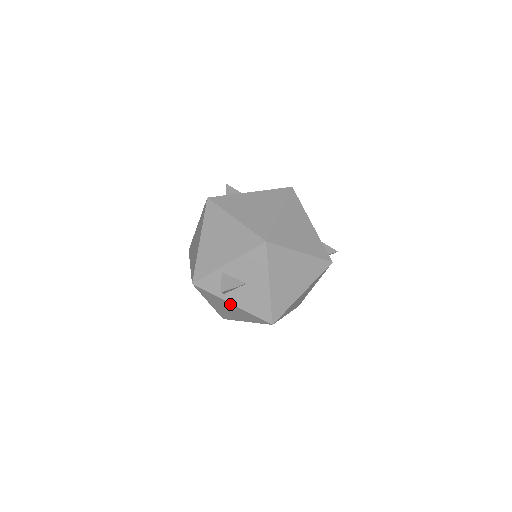
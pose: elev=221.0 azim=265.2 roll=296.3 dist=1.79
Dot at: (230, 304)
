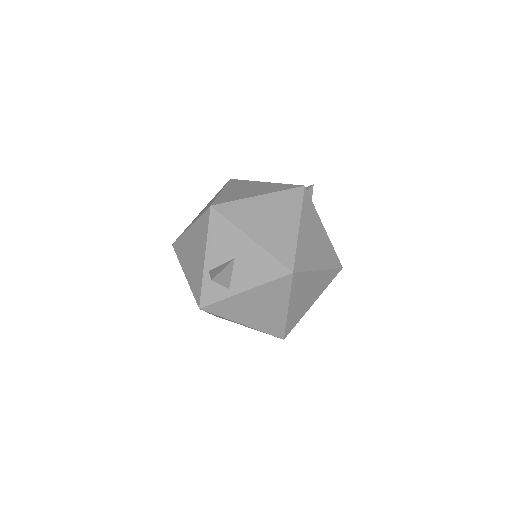
Dot at: (244, 295)
